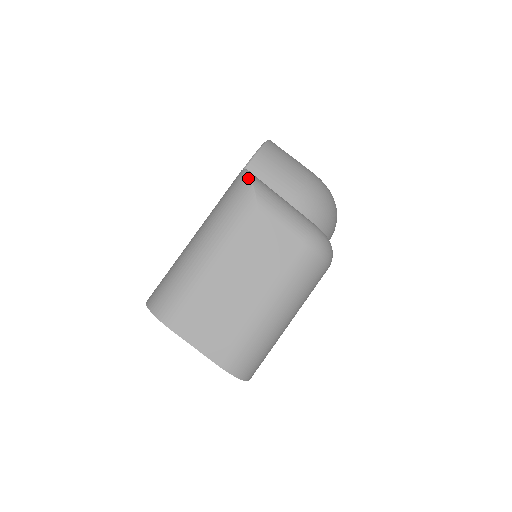
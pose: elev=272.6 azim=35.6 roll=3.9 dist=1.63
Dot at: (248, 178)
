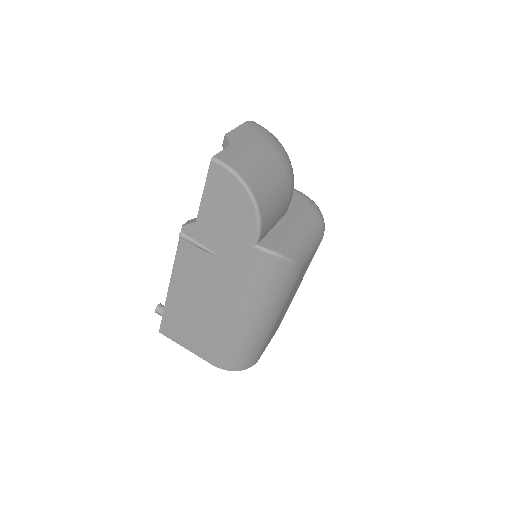
Dot at: (290, 263)
